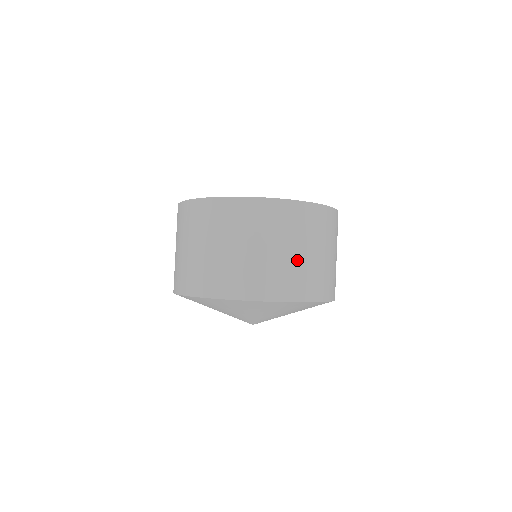
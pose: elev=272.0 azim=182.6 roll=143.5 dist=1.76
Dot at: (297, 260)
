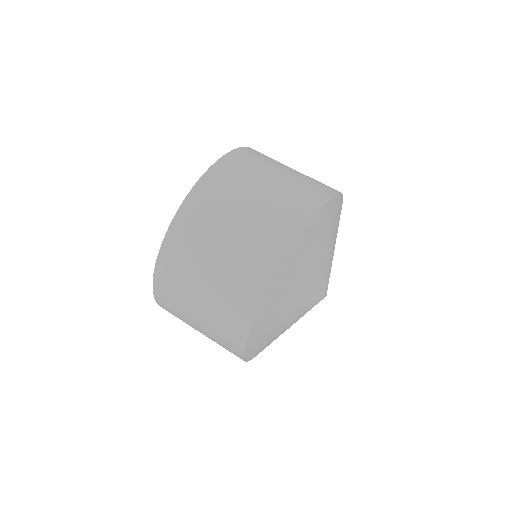
Dot at: occluded
